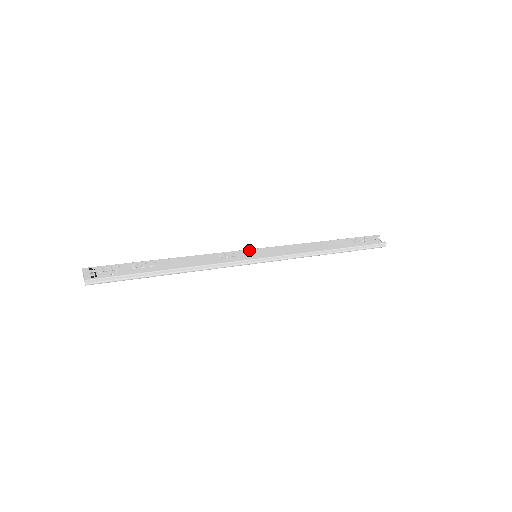
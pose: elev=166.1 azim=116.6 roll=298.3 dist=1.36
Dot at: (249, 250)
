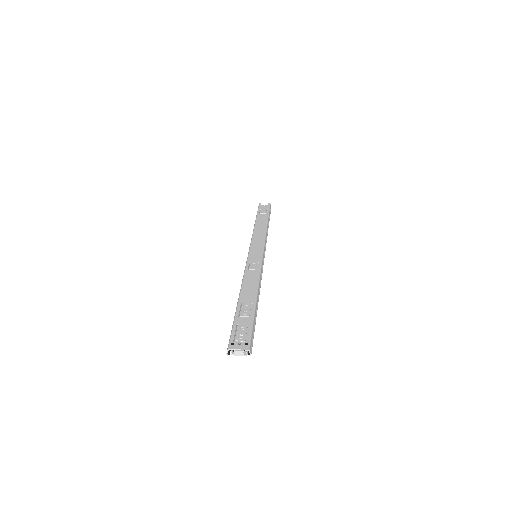
Dot at: (249, 255)
